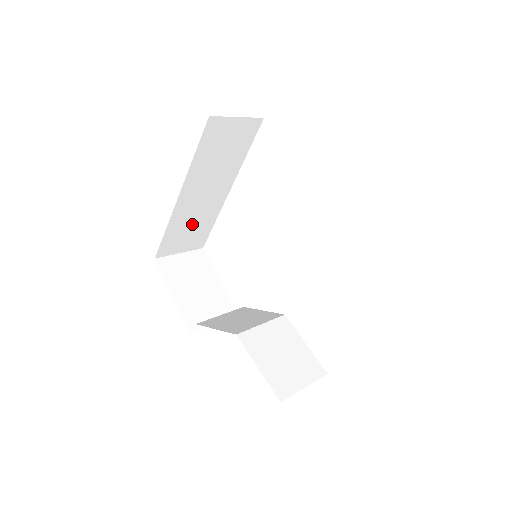
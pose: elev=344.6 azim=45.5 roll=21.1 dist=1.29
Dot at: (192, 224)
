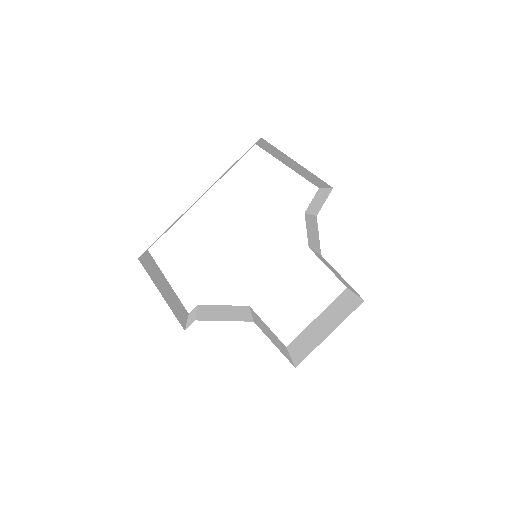
Dot at: occluded
